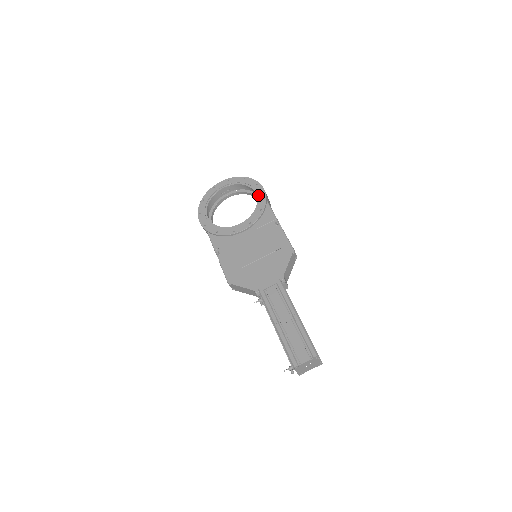
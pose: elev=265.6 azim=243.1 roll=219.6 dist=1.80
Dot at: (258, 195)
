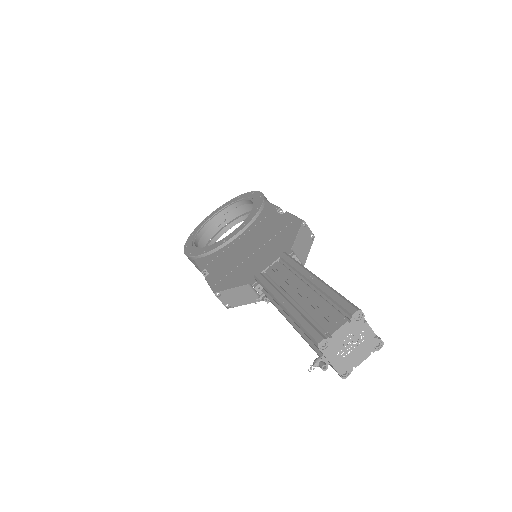
Dot at: (254, 199)
